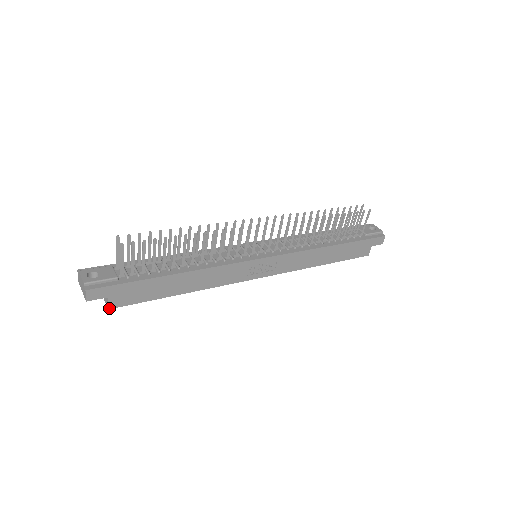
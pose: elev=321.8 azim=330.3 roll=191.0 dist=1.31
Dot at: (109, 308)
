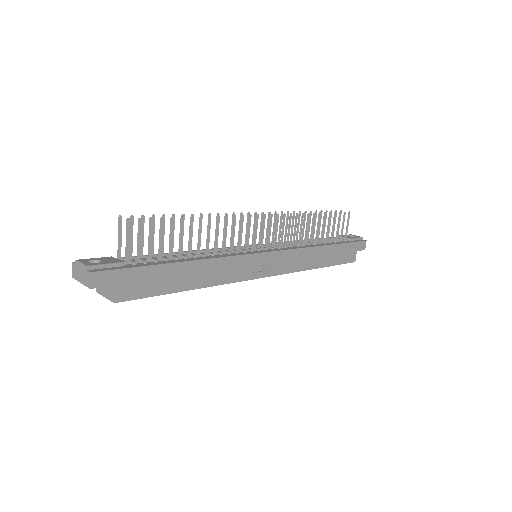
Dot at: (115, 301)
